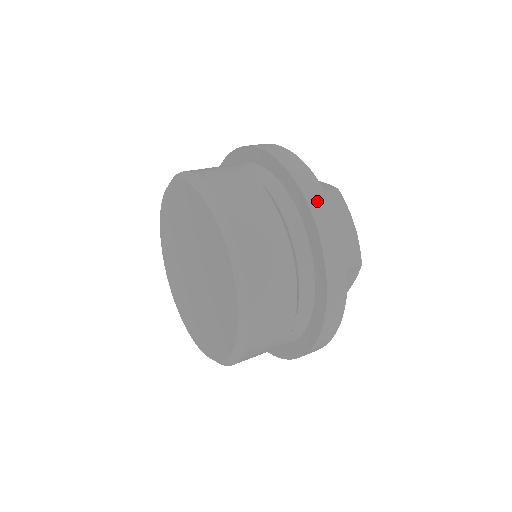
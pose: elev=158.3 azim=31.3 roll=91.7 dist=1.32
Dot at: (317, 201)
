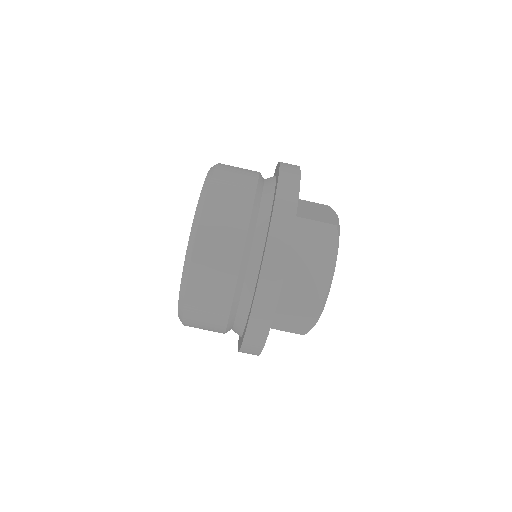
Dot at: (282, 218)
